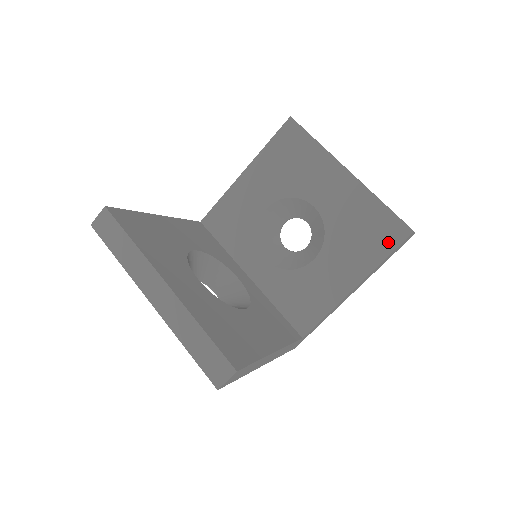
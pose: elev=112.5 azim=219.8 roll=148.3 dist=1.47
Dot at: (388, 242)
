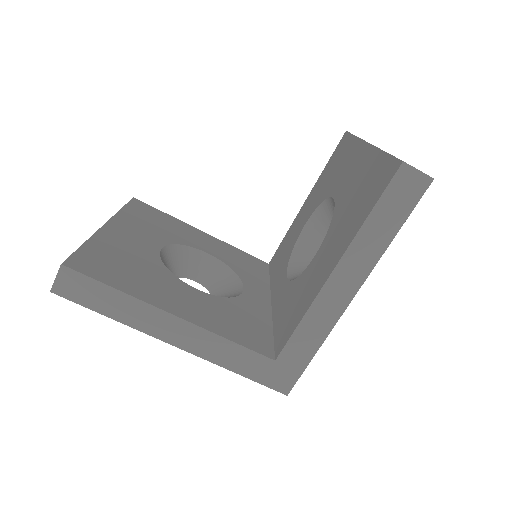
Dot at: (376, 193)
